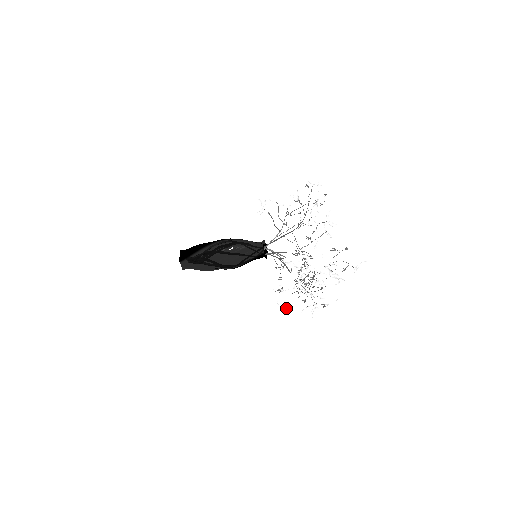
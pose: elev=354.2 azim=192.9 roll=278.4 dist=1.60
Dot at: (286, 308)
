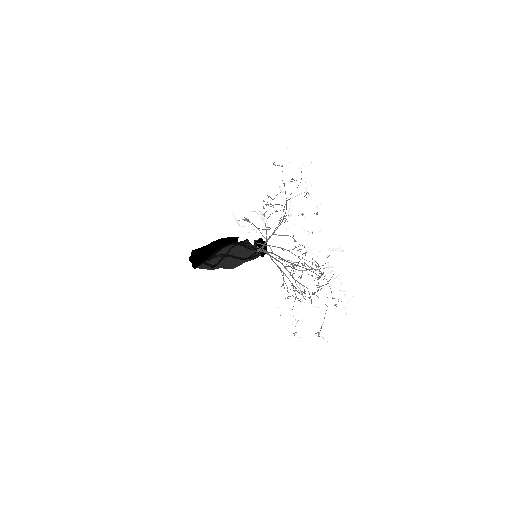
Dot at: (295, 342)
